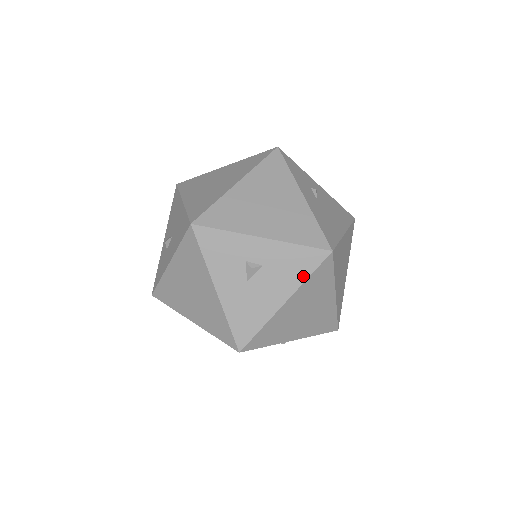
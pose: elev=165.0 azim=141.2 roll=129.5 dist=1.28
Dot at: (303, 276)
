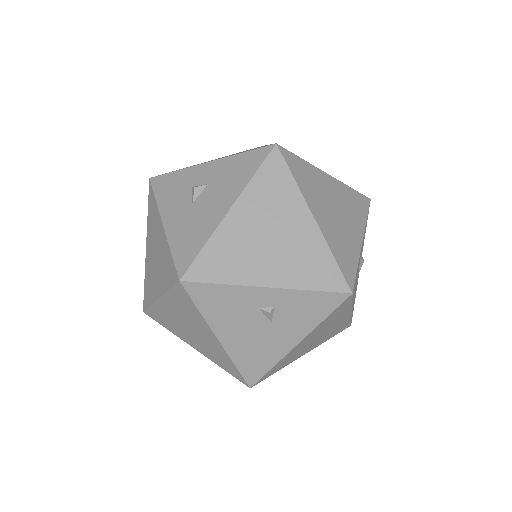
Dot at: (247, 177)
